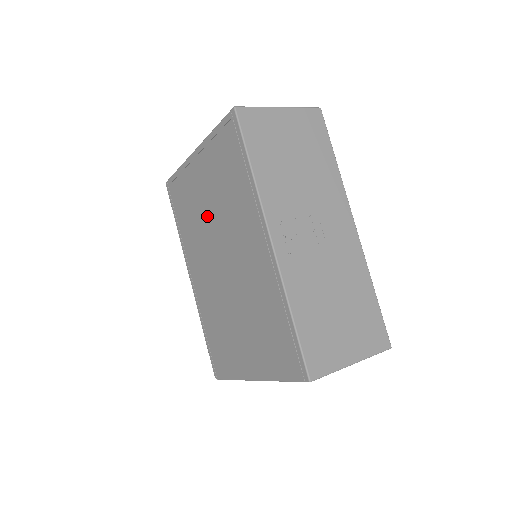
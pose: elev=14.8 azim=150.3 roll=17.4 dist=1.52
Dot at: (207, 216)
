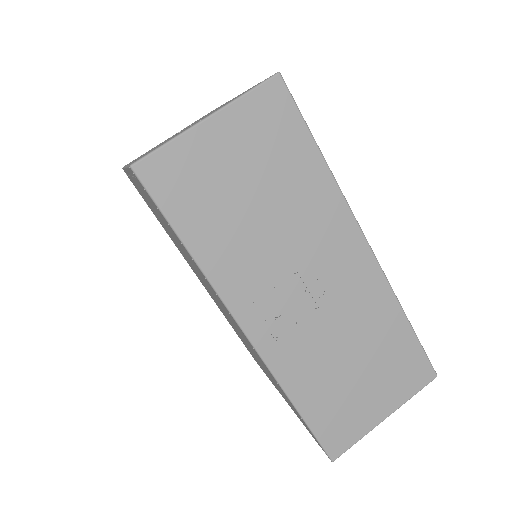
Dot at: (176, 243)
